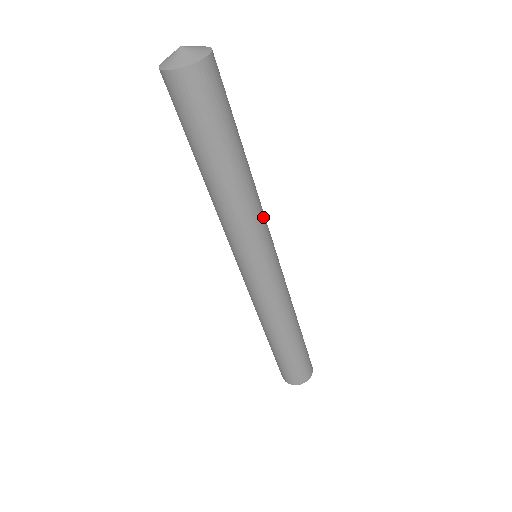
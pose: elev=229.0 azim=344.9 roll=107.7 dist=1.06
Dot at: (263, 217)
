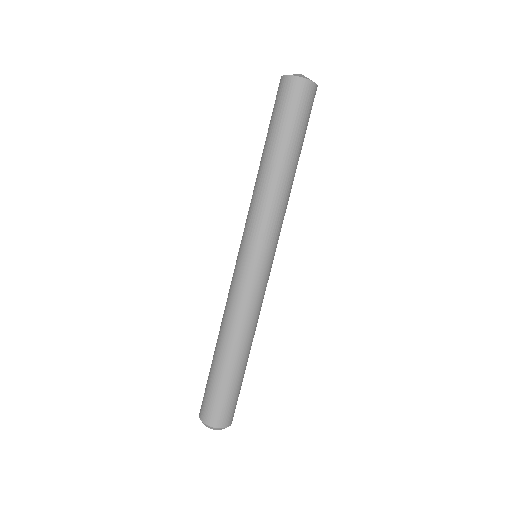
Dot at: (275, 218)
